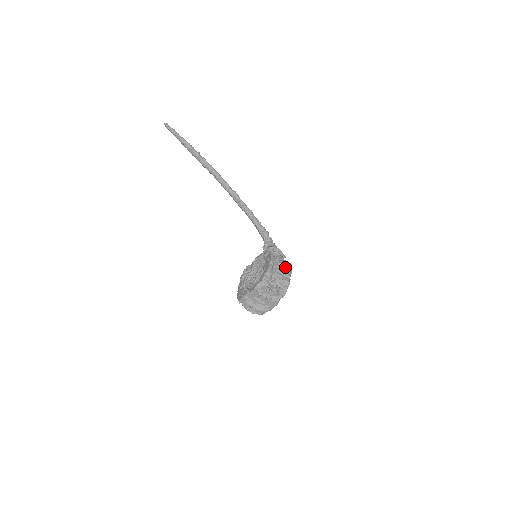
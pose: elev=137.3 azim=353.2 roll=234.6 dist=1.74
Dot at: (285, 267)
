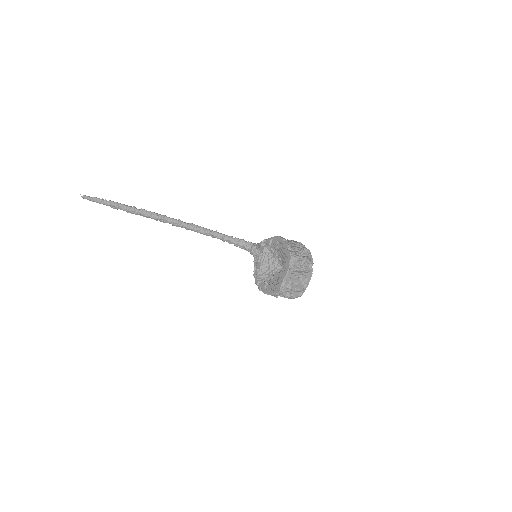
Dot at: (294, 242)
